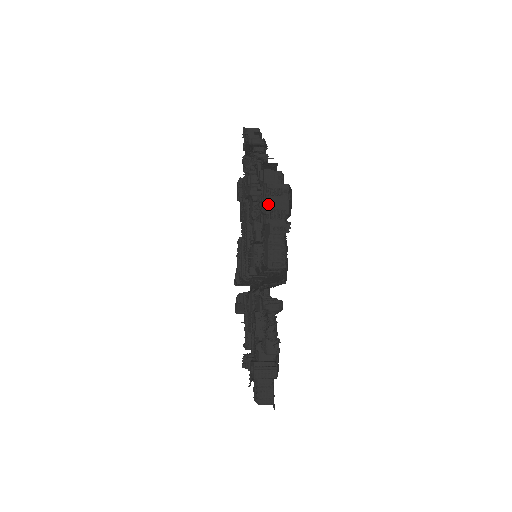
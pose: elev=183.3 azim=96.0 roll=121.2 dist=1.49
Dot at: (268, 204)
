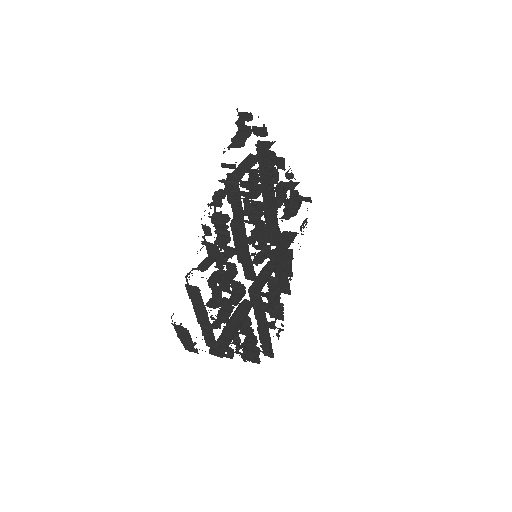
Dot at: (178, 332)
